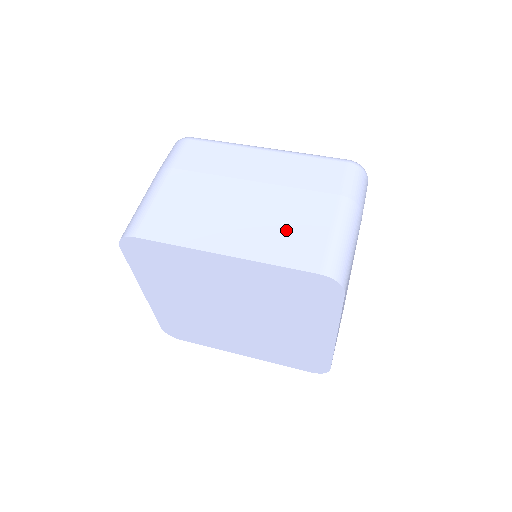
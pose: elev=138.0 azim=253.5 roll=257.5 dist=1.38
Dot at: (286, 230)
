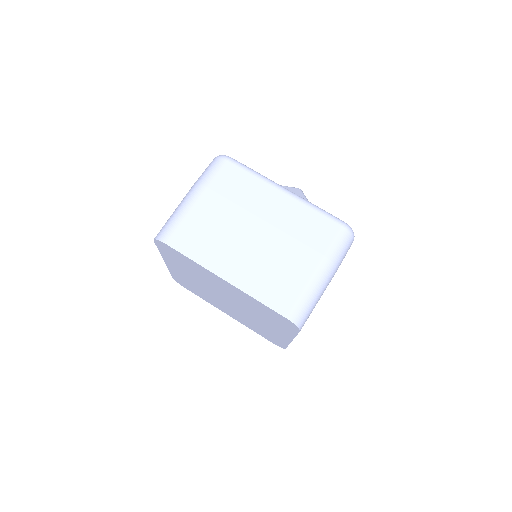
Dot at: (275, 274)
